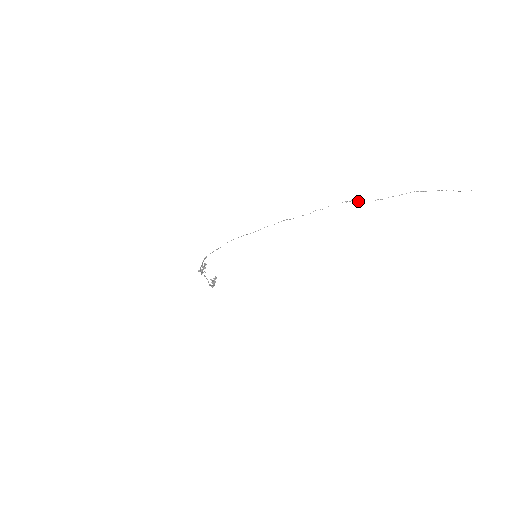
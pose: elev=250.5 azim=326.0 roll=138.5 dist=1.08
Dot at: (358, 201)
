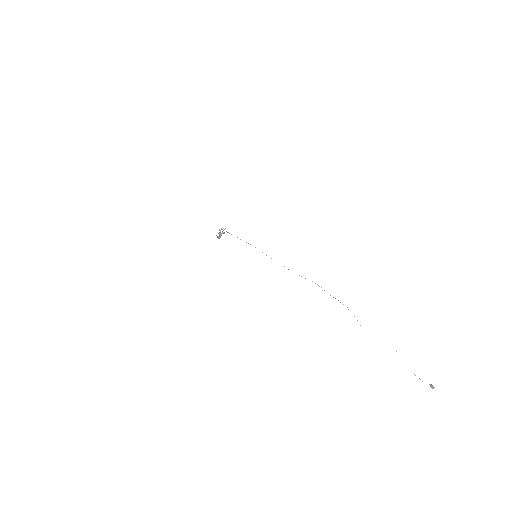
Dot at: occluded
